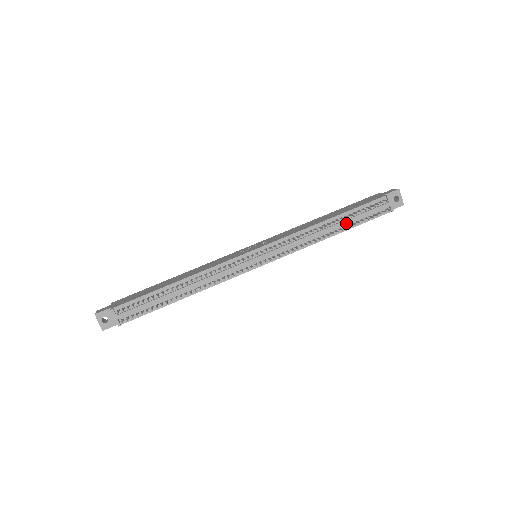
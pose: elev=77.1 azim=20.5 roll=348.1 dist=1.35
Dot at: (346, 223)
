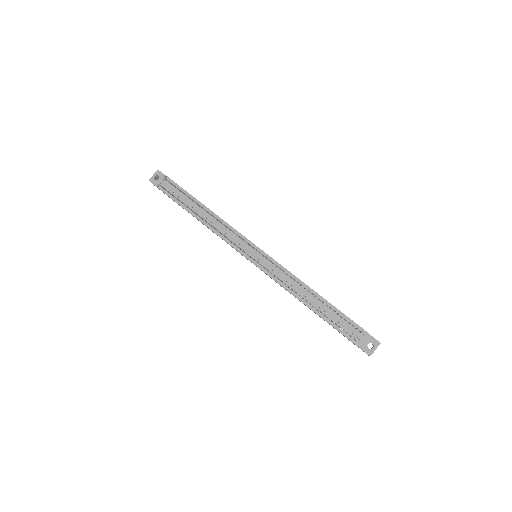
Dot at: (322, 309)
